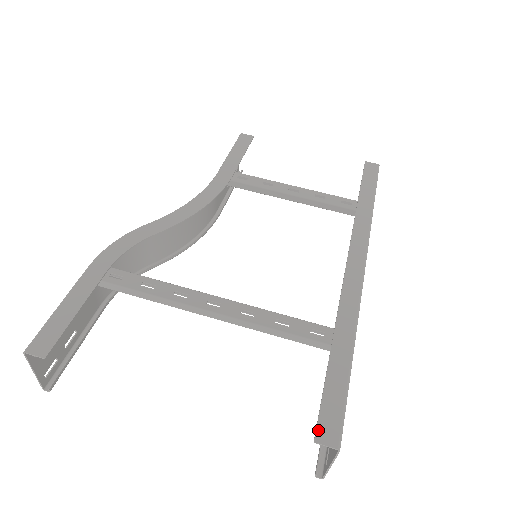
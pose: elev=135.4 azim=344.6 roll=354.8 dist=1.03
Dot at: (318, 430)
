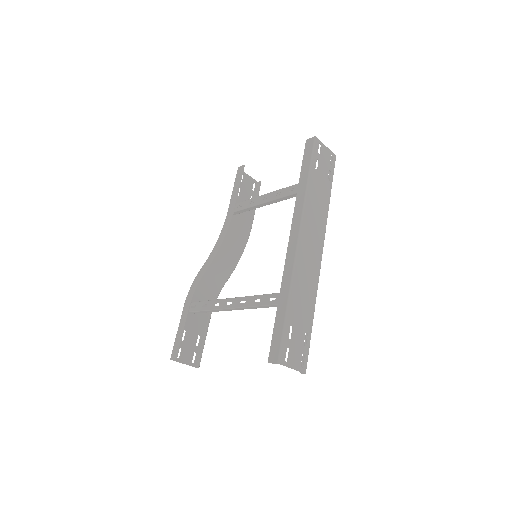
Dot at: (269, 356)
